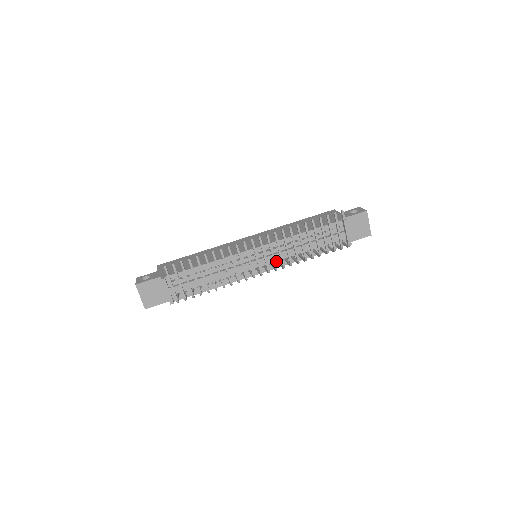
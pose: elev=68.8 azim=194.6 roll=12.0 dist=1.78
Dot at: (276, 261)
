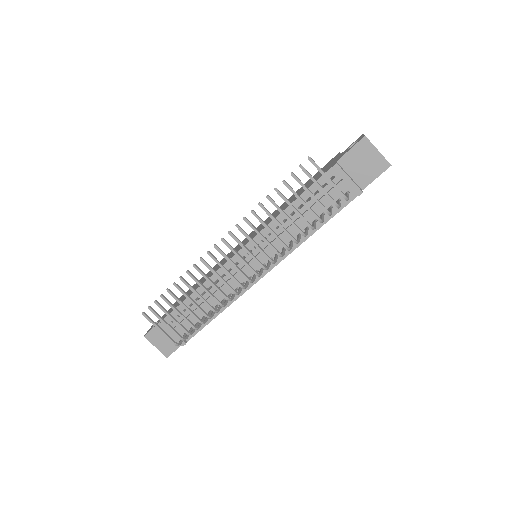
Dot at: occluded
